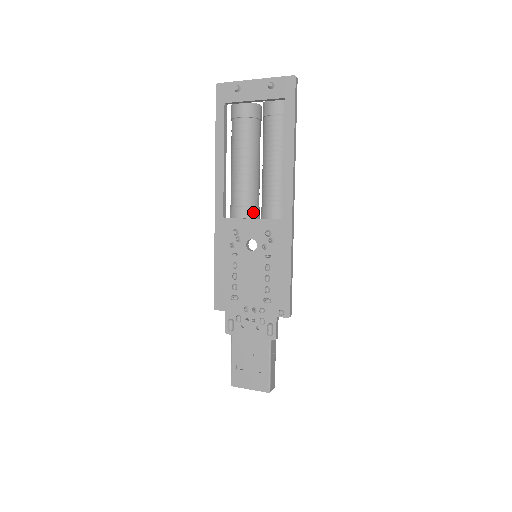
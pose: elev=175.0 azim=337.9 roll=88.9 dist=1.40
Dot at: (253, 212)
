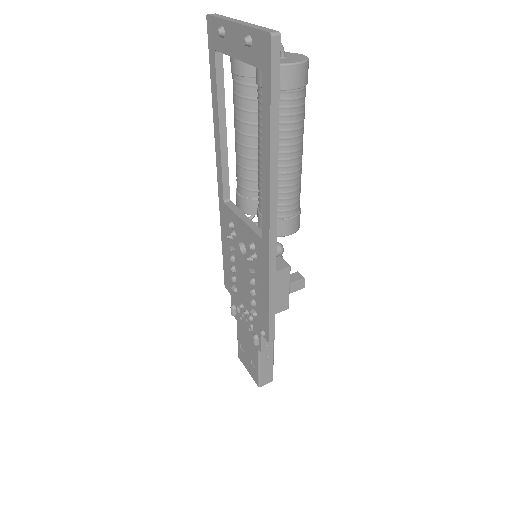
Dot at: (254, 205)
